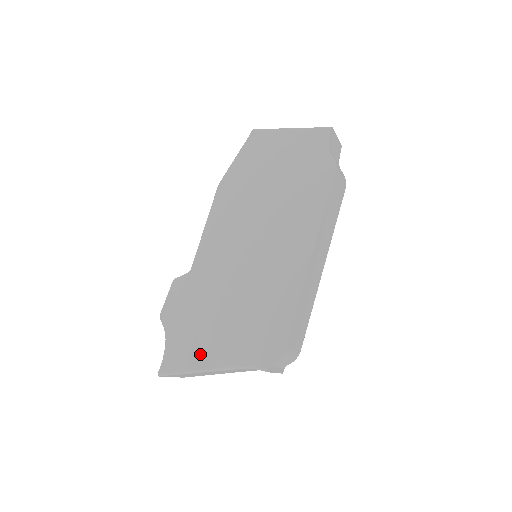
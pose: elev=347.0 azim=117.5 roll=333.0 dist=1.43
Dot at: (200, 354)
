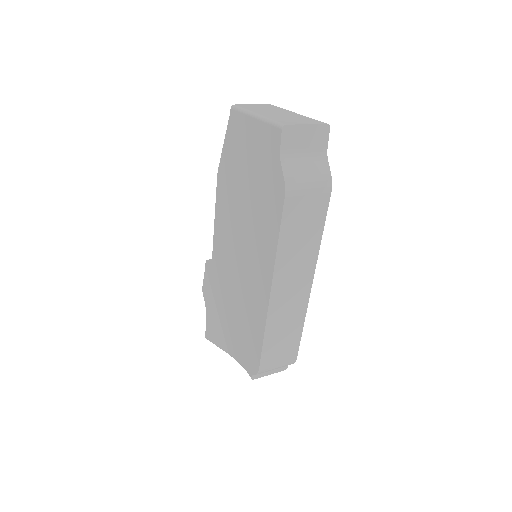
Dot at: (222, 337)
